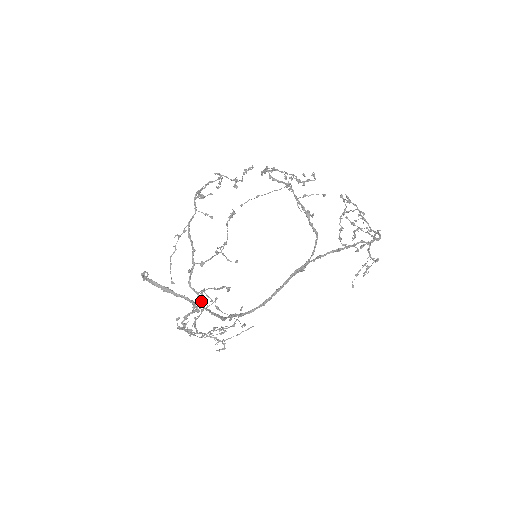
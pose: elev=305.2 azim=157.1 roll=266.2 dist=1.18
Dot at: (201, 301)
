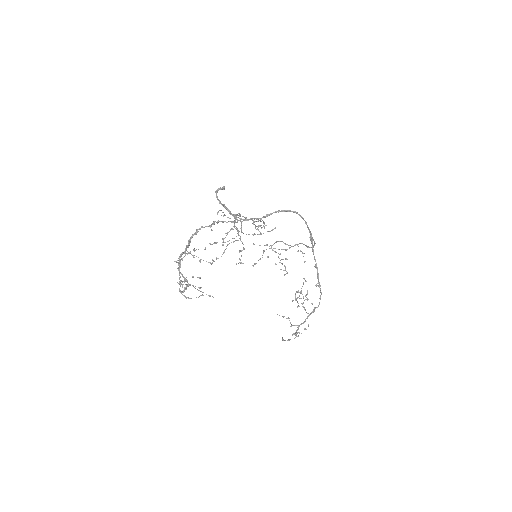
Dot at: (237, 222)
